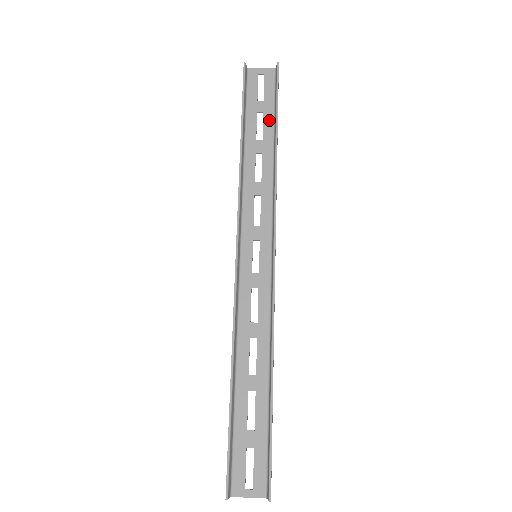
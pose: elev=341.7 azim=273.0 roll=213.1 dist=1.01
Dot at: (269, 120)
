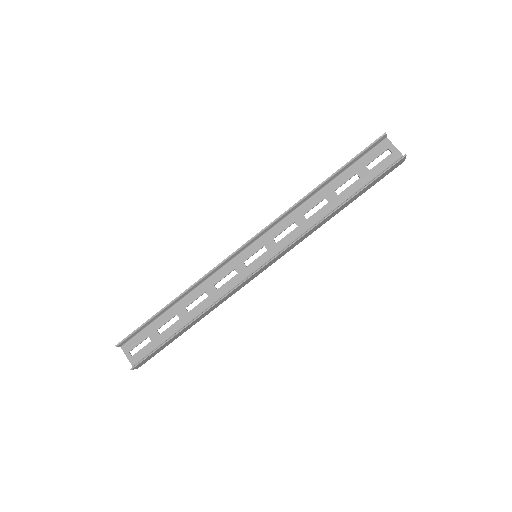
Dot at: (357, 186)
